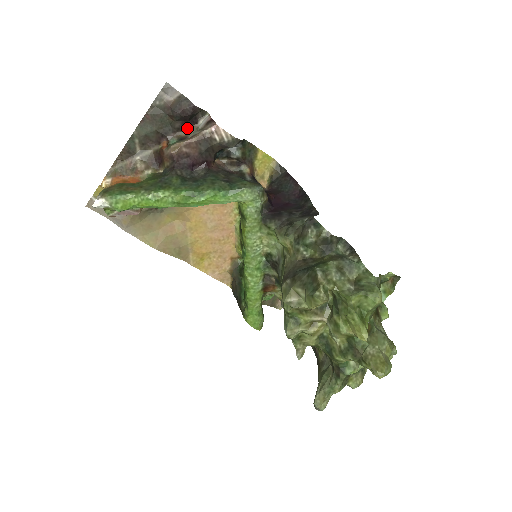
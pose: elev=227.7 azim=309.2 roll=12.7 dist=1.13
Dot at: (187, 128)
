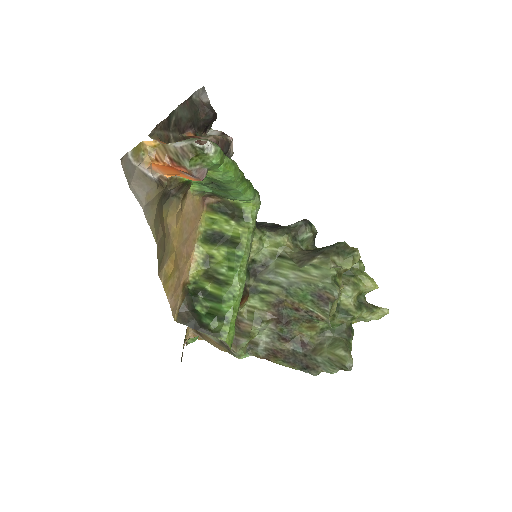
Dot at: (201, 132)
